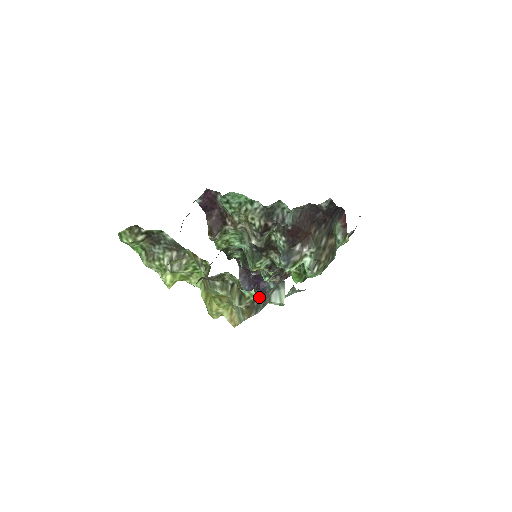
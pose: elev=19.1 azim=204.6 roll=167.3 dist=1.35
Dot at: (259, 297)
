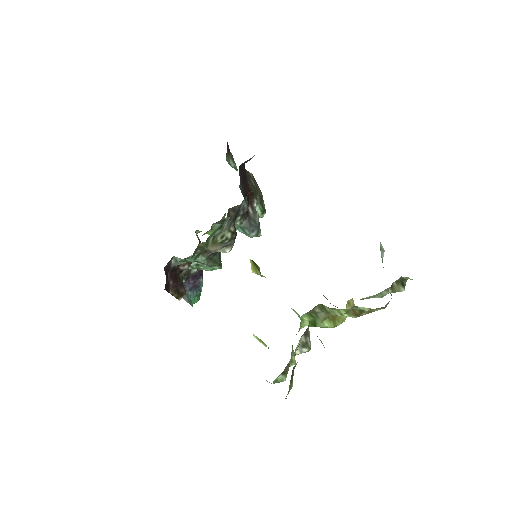
Dot at: occluded
